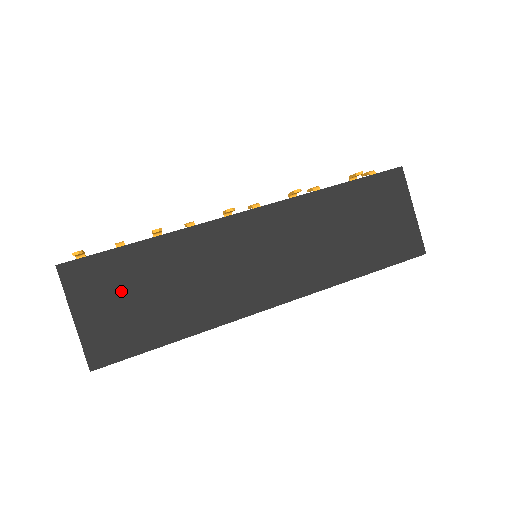
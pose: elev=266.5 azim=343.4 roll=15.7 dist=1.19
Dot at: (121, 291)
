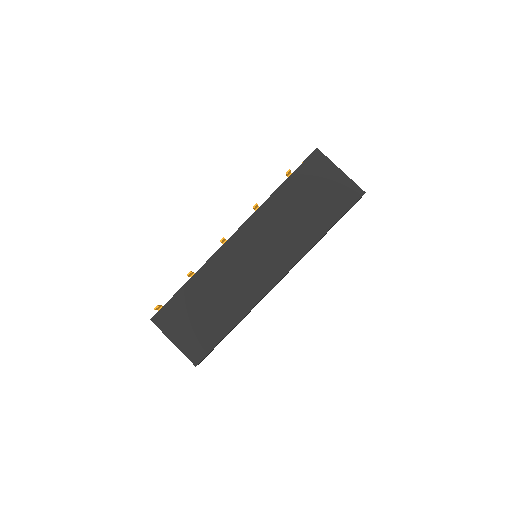
Dot at: (189, 316)
